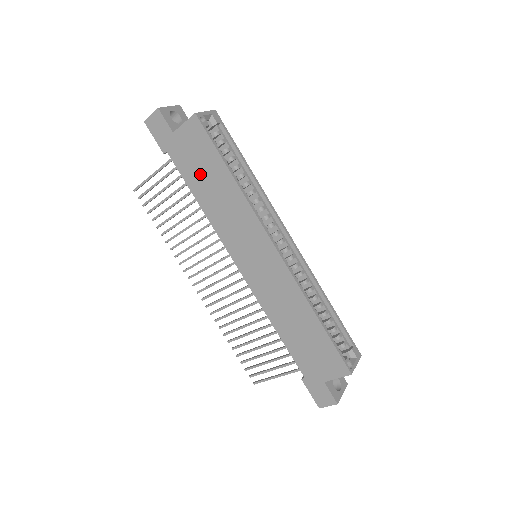
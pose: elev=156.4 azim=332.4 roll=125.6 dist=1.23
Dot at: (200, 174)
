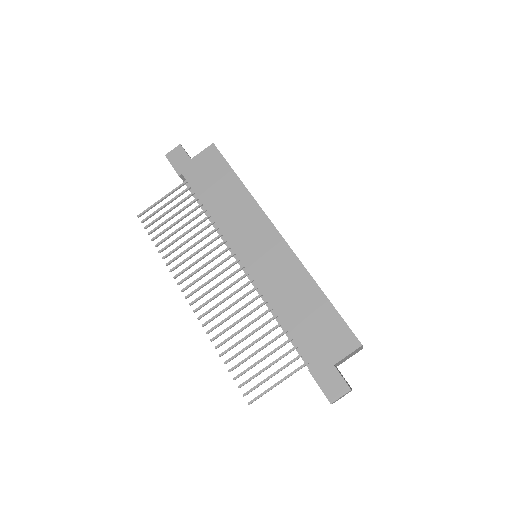
Dot at: (212, 186)
